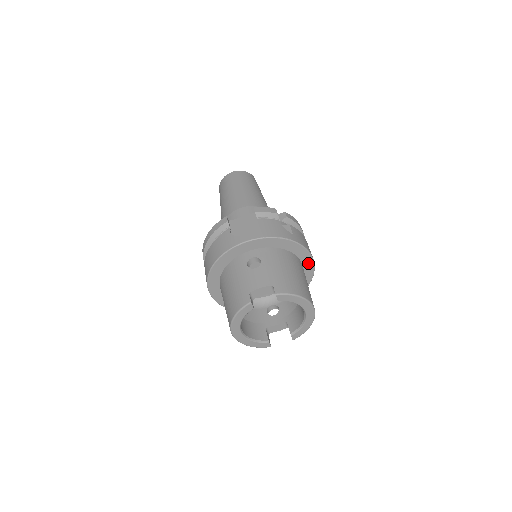
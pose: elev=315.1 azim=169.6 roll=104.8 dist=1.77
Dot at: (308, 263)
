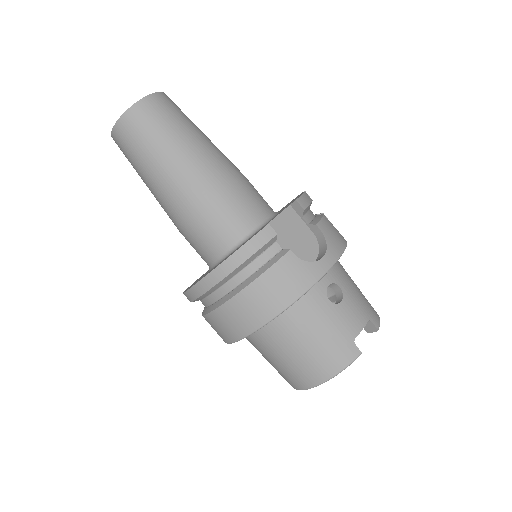
Dot at: occluded
